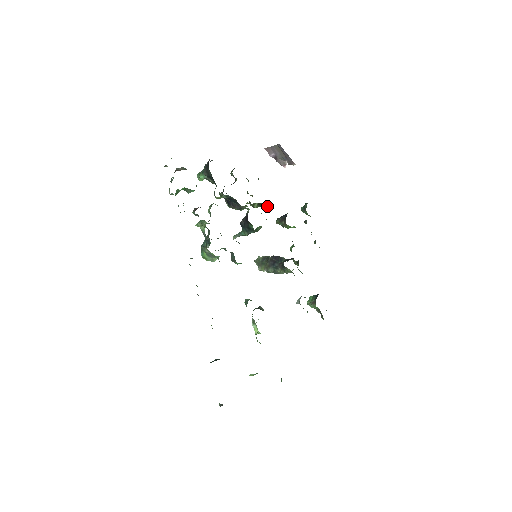
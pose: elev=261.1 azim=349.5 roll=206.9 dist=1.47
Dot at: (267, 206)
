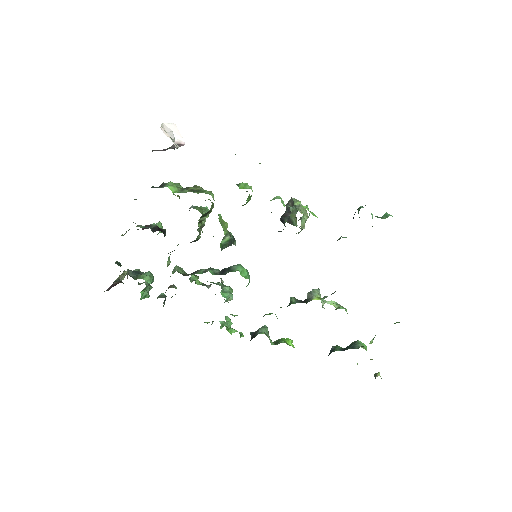
Dot at: (211, 207)
